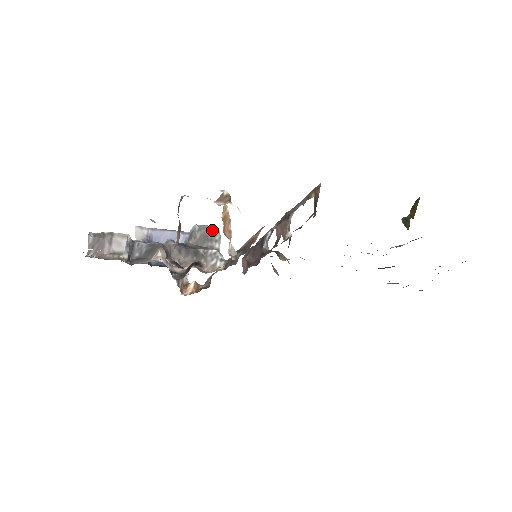
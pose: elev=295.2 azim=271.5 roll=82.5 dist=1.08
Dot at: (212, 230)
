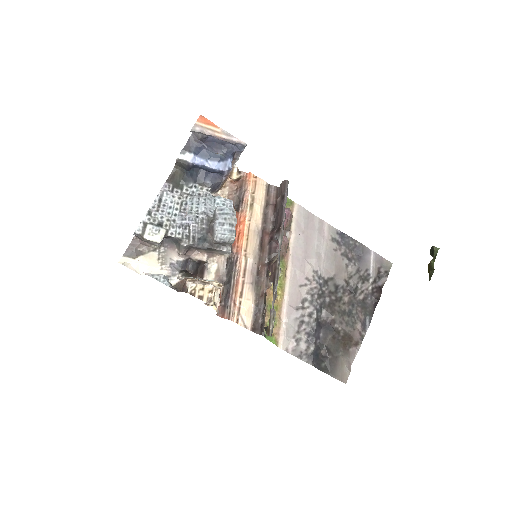
Dot at: (227, 241)
